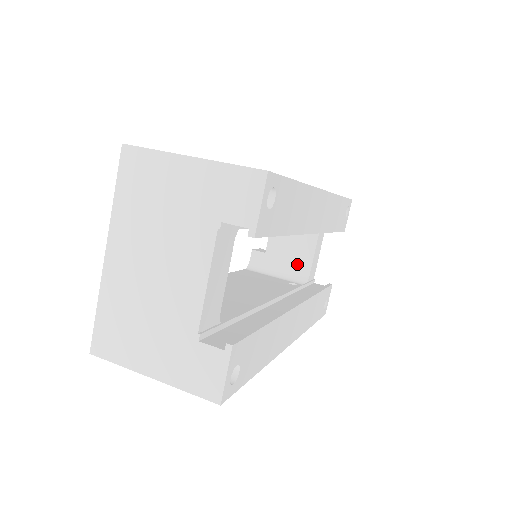
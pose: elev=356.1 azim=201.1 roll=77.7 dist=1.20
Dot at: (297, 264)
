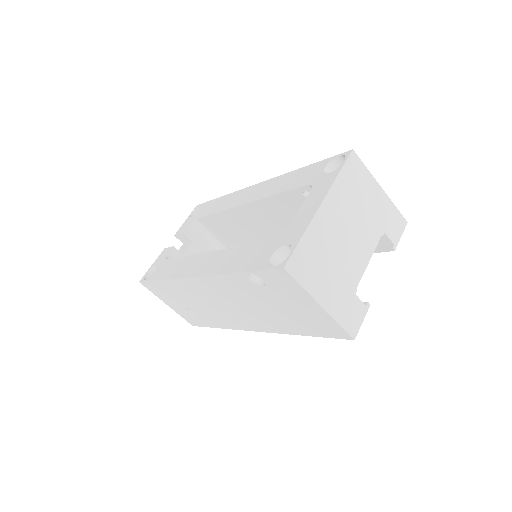
Dot at: occluded
